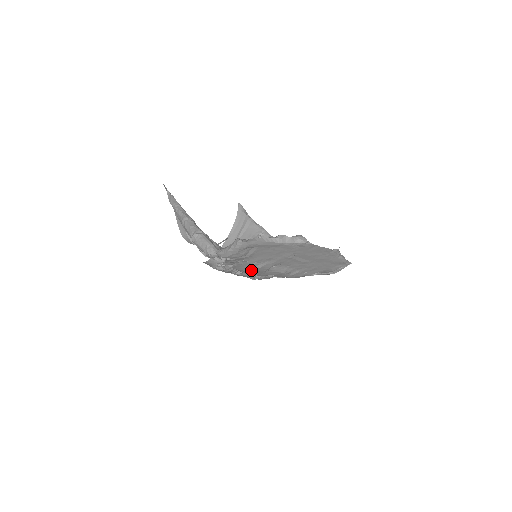
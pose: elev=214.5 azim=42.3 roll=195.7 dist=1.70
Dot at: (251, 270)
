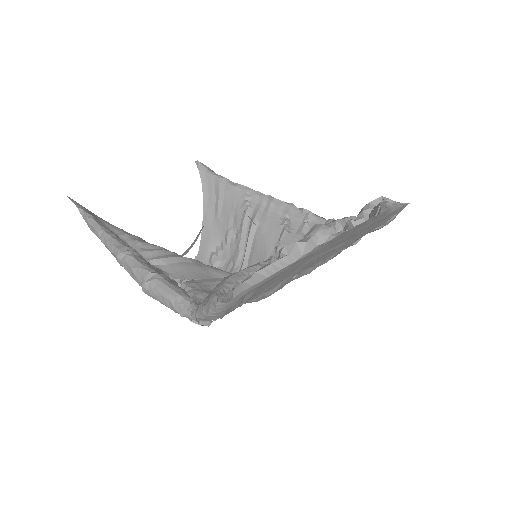
Dot at: (259, 300)
